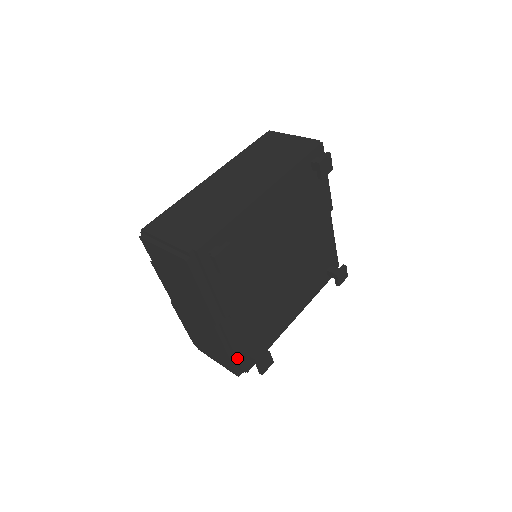
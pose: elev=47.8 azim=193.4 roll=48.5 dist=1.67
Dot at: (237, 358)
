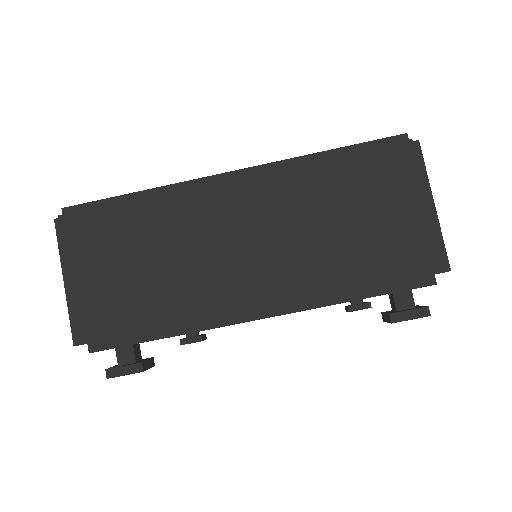
Dot at: occluded
